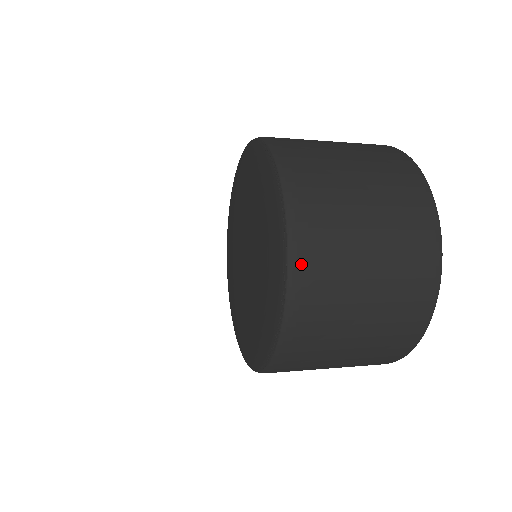
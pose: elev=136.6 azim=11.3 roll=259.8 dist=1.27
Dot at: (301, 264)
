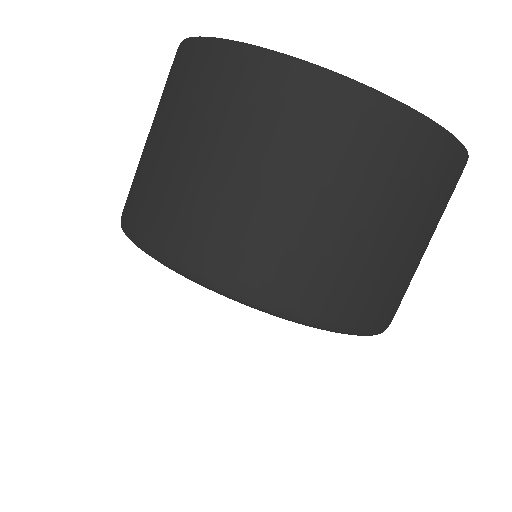
Dot at: (372, 323)
